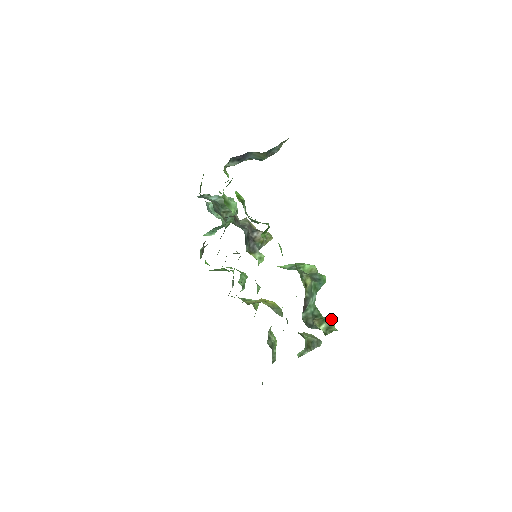
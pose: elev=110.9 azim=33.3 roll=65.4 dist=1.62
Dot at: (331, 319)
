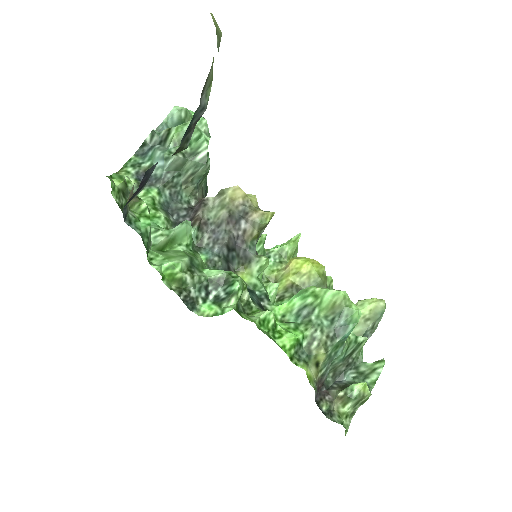
Dot at: (363, 387)
